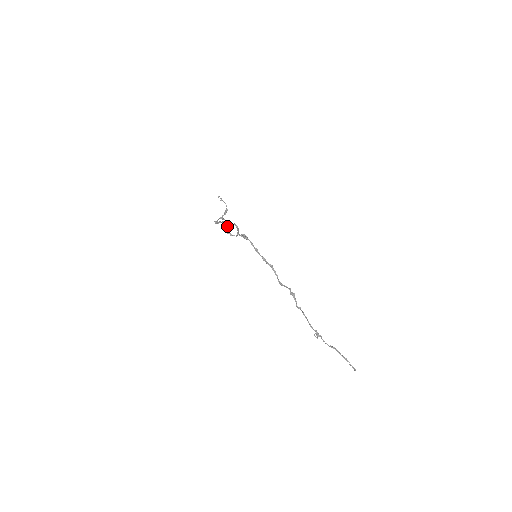
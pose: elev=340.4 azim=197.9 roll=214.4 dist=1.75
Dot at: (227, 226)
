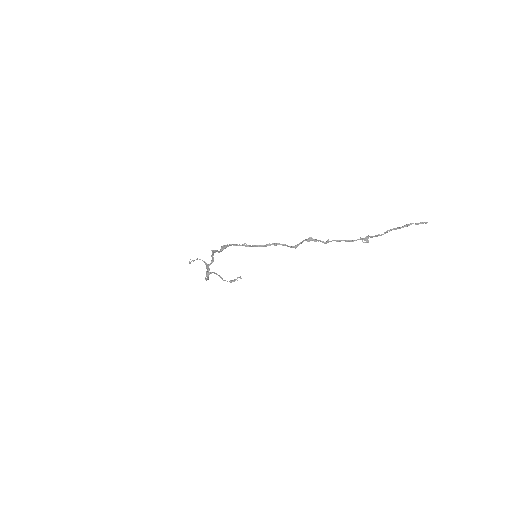
Dot at: (211, 263)
